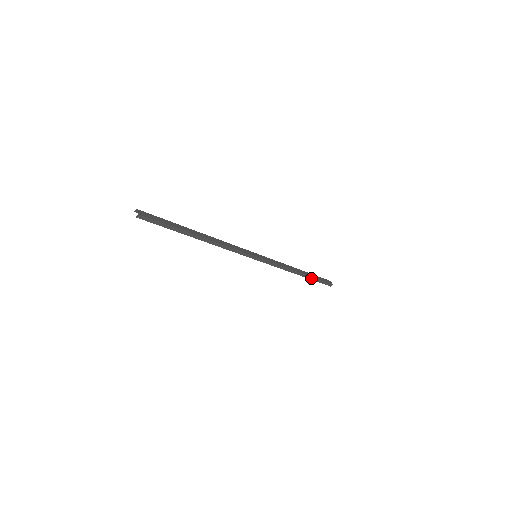
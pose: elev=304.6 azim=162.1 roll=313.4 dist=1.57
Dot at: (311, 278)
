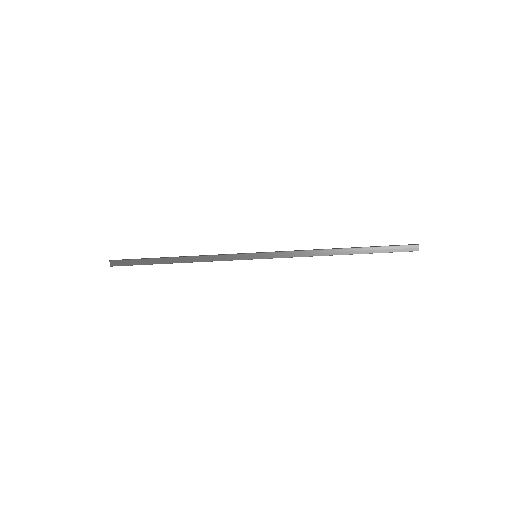
Dot at: (366, 253)
